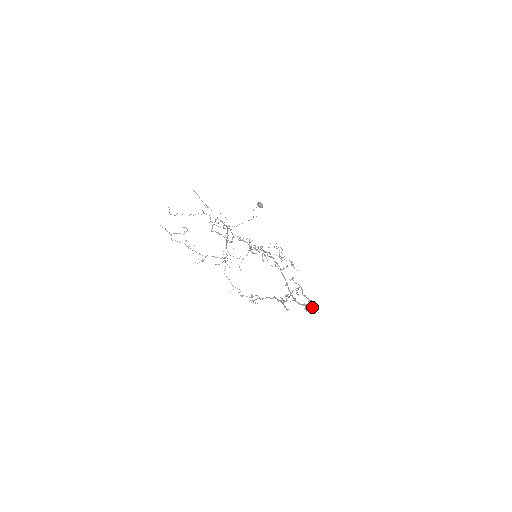
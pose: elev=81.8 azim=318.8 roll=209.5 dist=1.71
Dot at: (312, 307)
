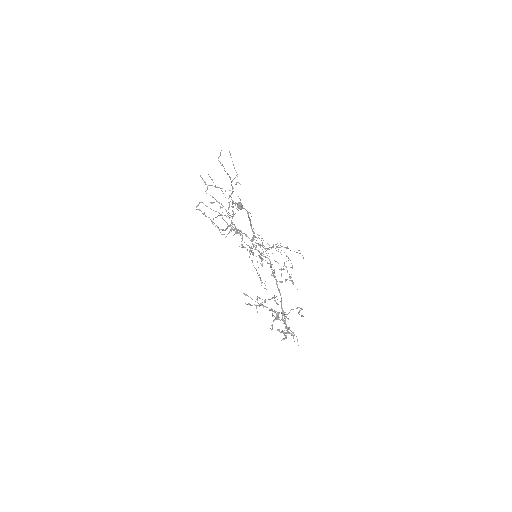
Dot at: (294, 335)
